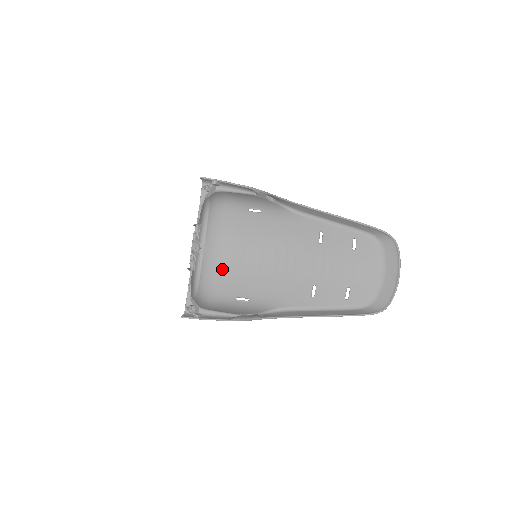
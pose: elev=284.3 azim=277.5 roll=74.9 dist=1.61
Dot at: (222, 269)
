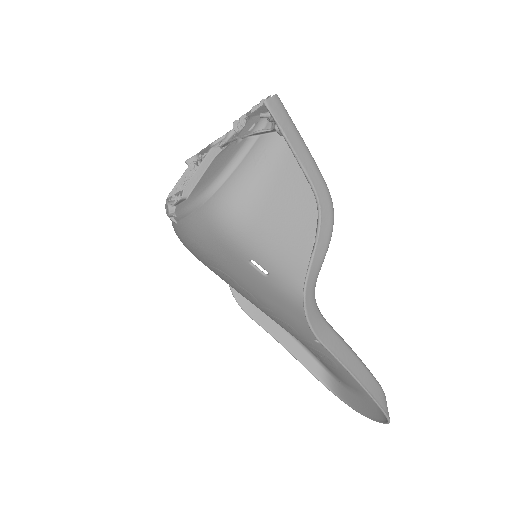
Dot at: occluded
